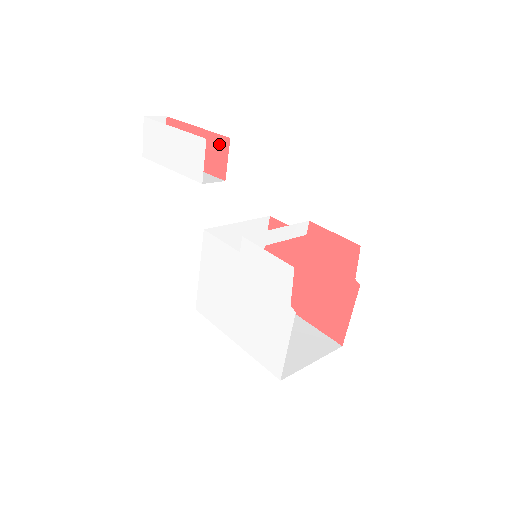
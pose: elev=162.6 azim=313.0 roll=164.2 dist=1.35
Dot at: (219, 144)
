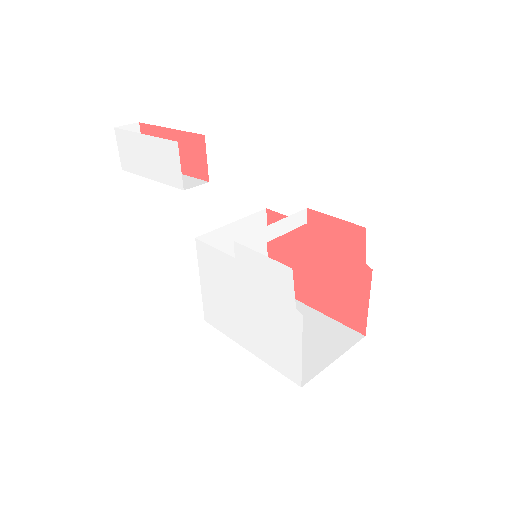
Dot at: (195, 143)
